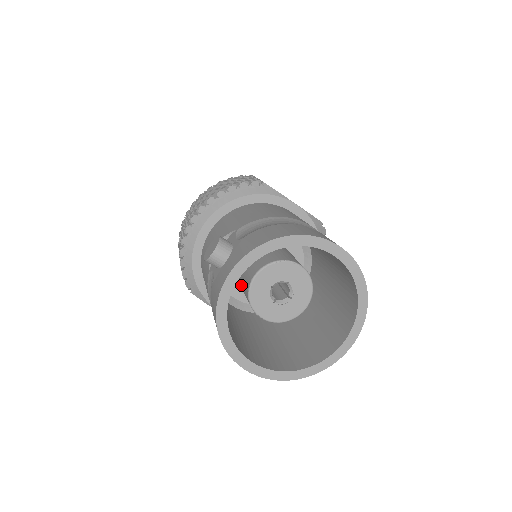
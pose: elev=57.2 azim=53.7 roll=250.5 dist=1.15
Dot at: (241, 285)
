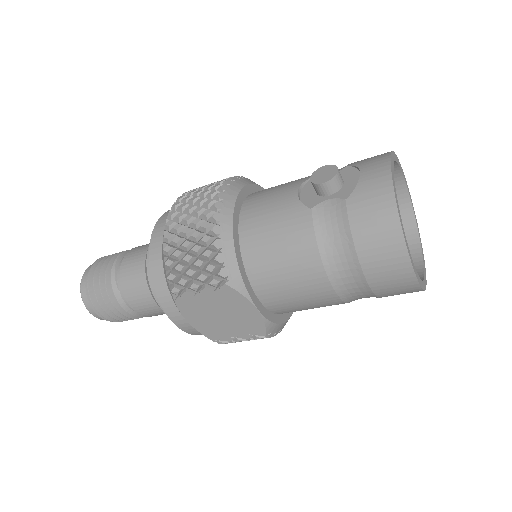
Dot at: occluded
